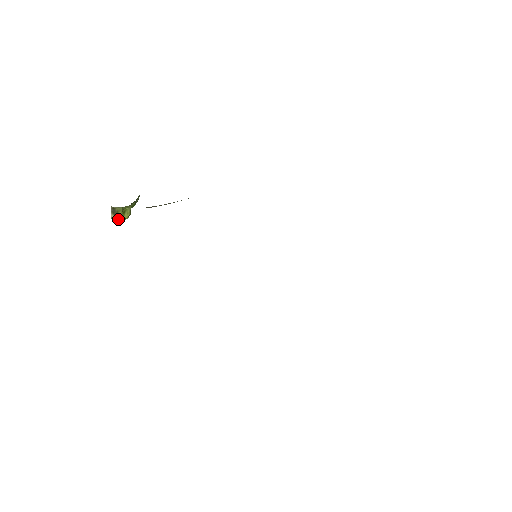
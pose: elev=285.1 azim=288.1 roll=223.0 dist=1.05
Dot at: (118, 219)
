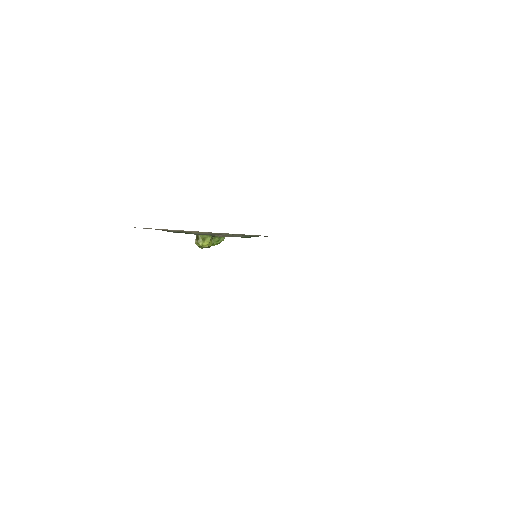
Dot at: (199, 244)
